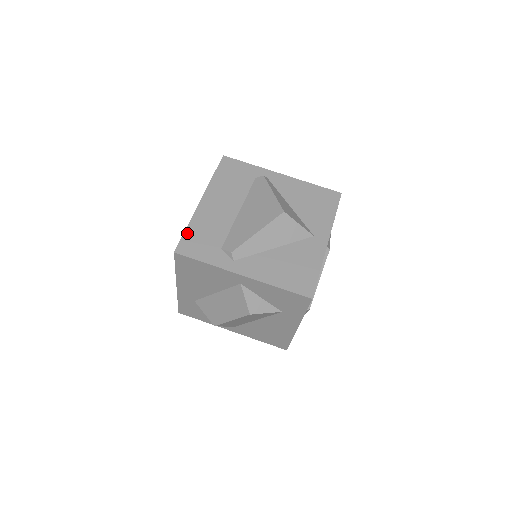
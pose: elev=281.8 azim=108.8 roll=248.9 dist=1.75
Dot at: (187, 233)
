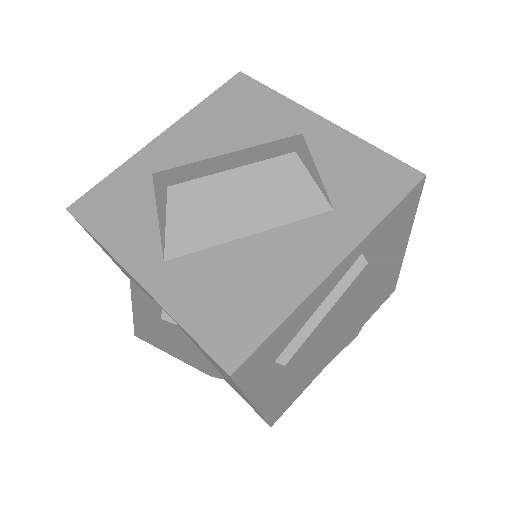
Dot at: occluded
